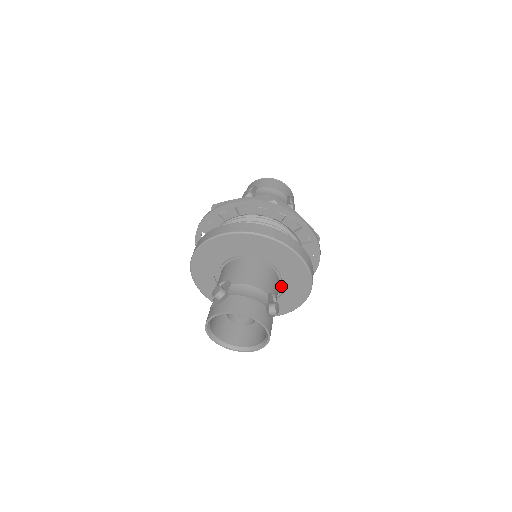
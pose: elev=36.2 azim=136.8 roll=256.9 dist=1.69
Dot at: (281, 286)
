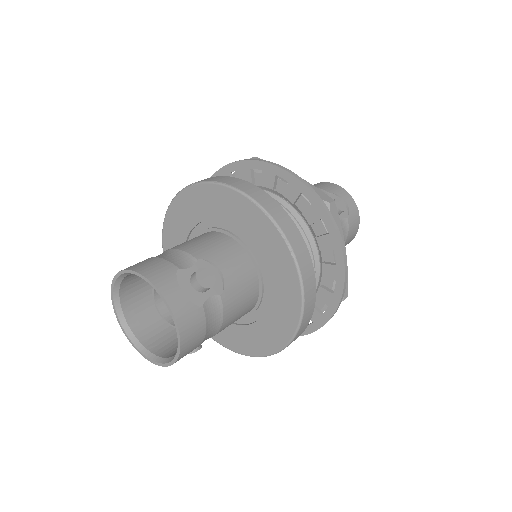
Dot at: (262, 275)
